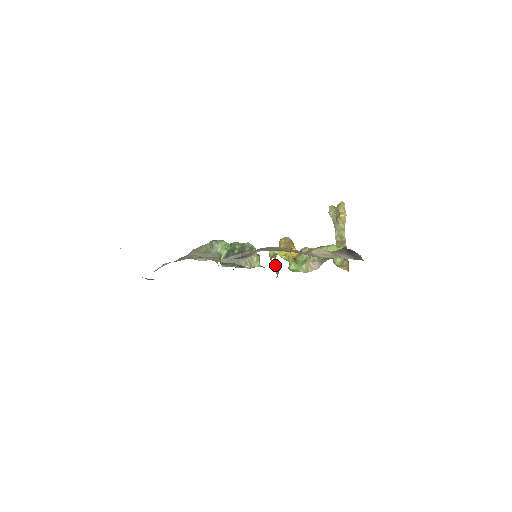
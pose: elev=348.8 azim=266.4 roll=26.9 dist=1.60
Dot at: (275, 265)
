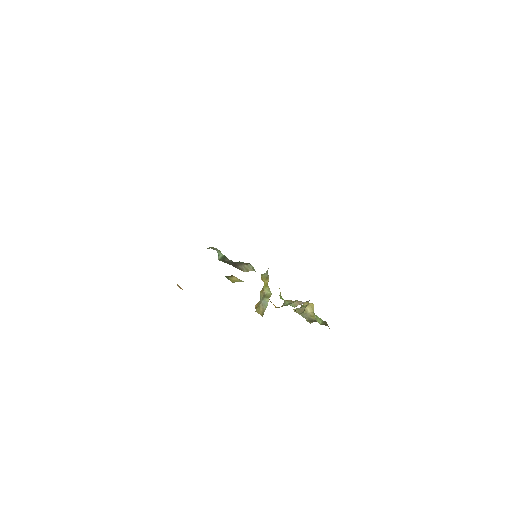
Dot at: (260, 306)
